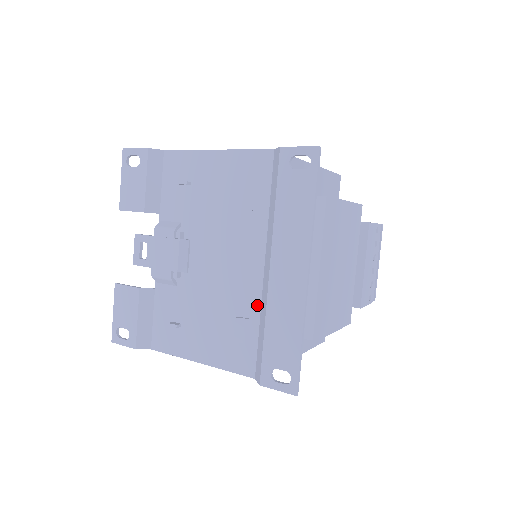
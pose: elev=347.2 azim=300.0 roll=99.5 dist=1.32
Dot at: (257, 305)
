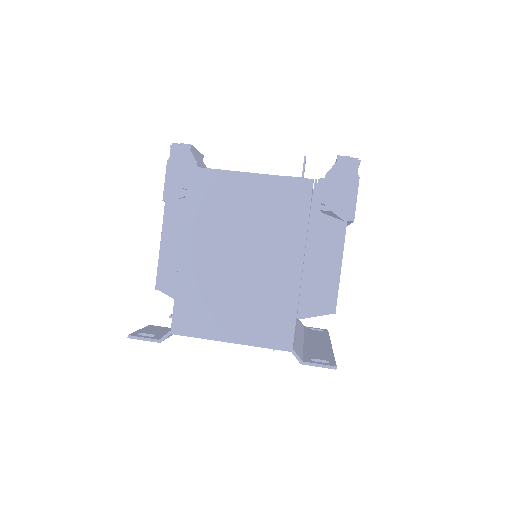
Dot at: occluded
